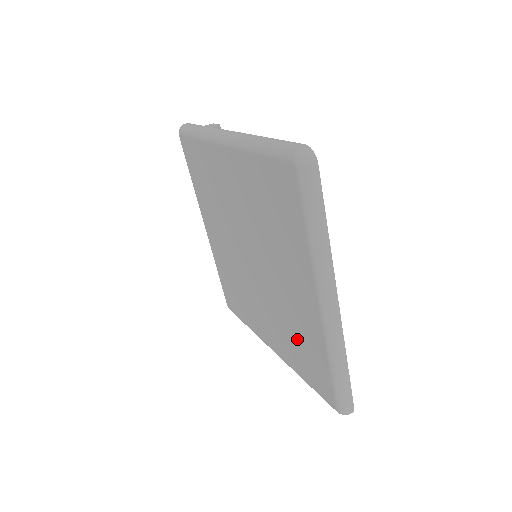
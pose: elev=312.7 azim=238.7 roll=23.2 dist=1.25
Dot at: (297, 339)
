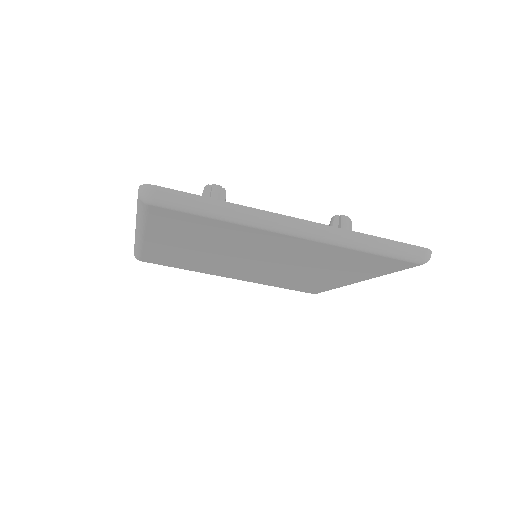
Dot at: (338, 263)
